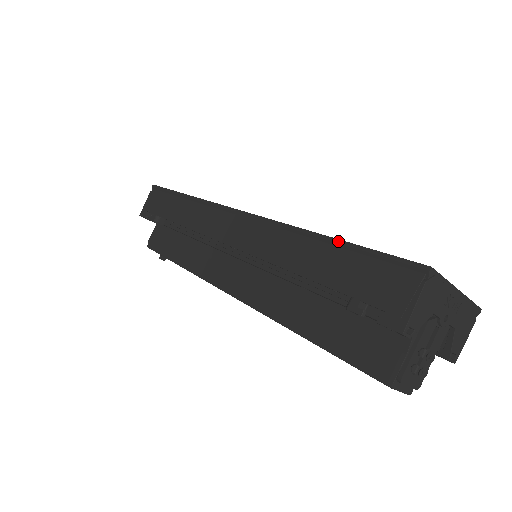
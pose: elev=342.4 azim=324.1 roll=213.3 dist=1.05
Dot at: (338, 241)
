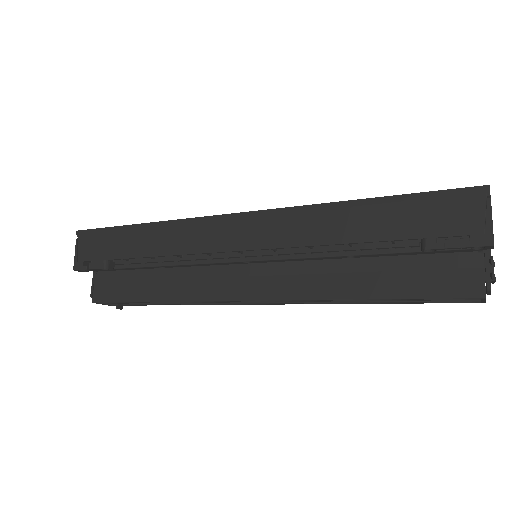
Dot at: (381, 198)
